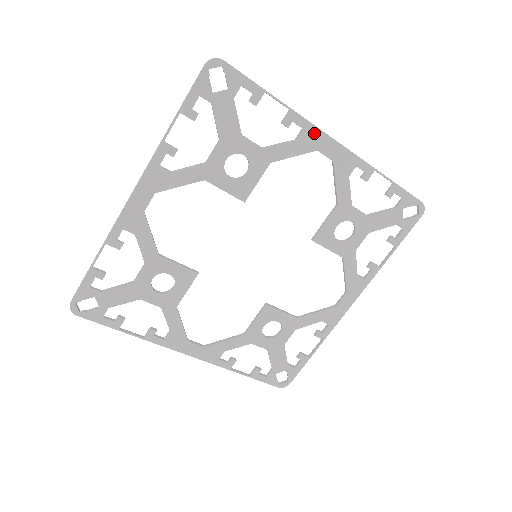
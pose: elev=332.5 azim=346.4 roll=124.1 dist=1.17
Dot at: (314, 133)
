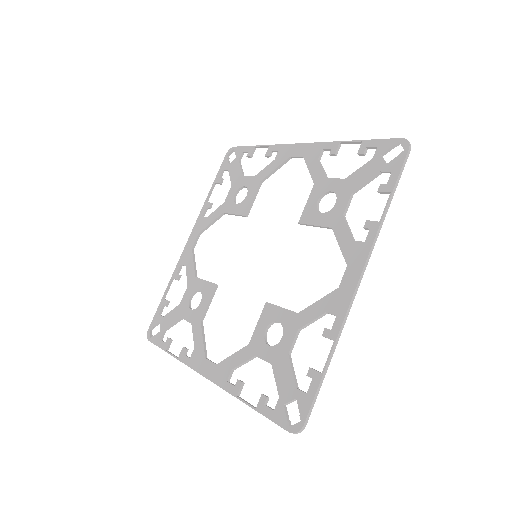
Dot at: (286, 148)
